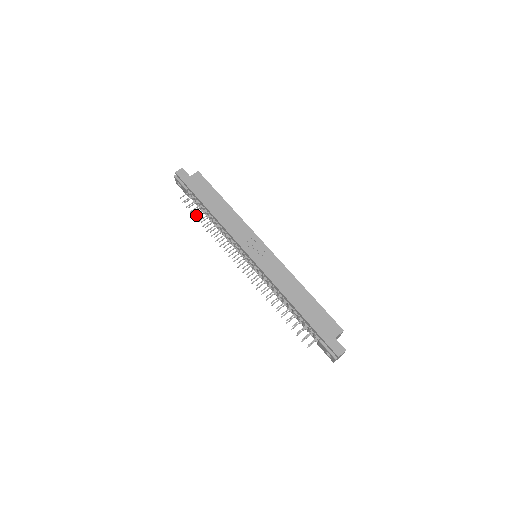
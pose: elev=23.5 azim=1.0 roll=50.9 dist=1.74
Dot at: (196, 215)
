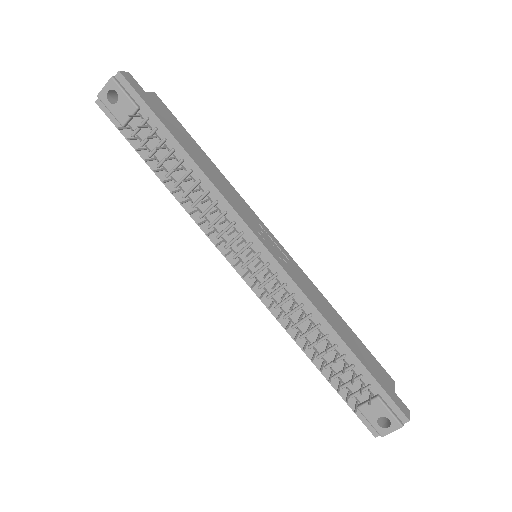
Dot at: (148, 159)
